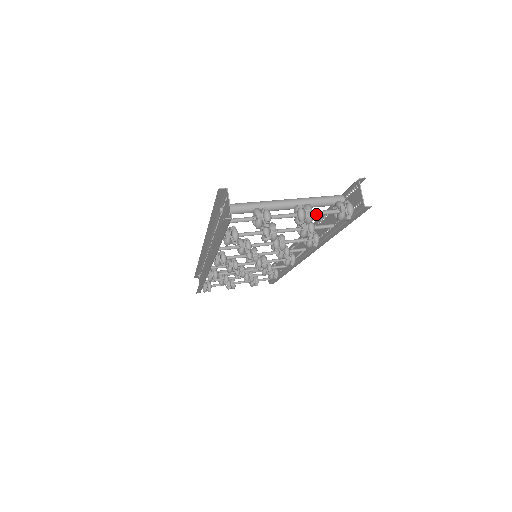
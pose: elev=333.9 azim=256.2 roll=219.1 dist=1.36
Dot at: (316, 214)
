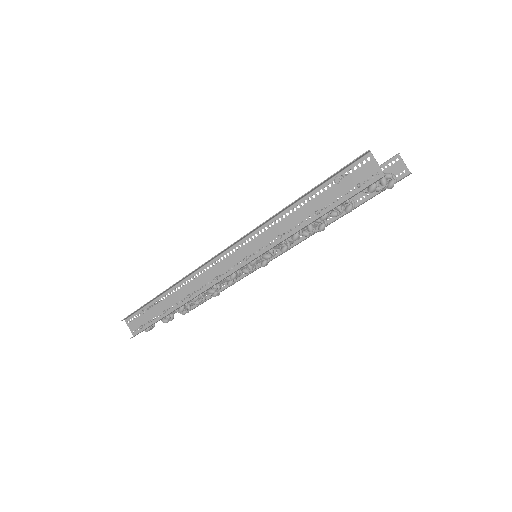
Dot at: occluded
